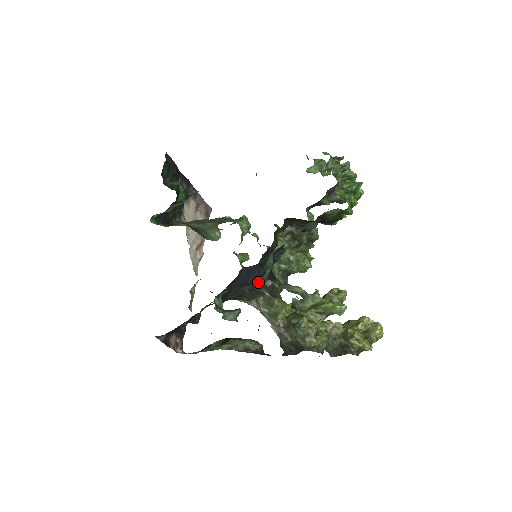
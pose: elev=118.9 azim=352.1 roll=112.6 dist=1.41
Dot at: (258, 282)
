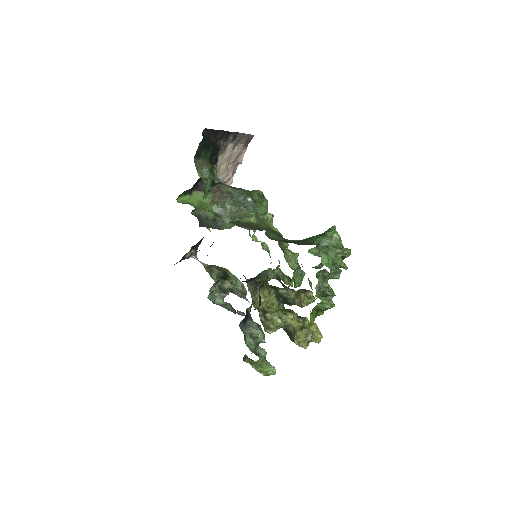
Dot at: (249, 279)
